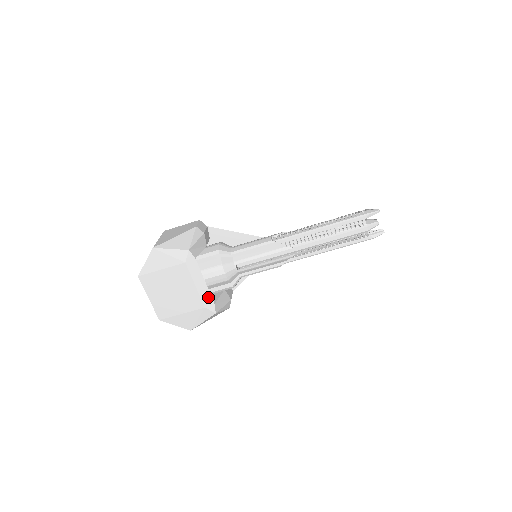
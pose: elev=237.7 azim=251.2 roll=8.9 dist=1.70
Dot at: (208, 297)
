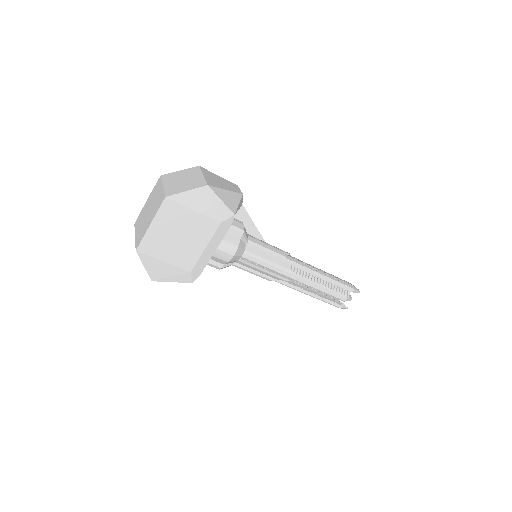
Dot at: (203, 265)
